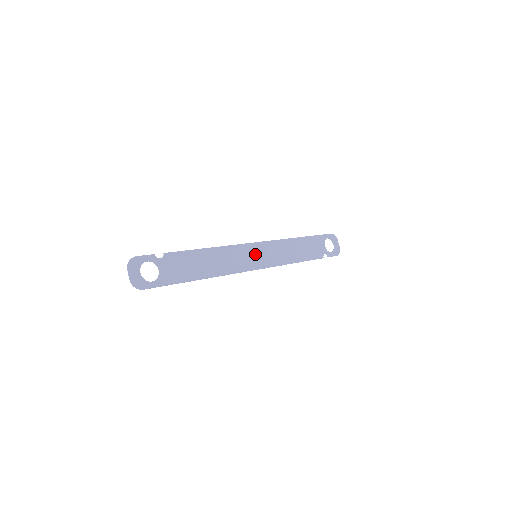
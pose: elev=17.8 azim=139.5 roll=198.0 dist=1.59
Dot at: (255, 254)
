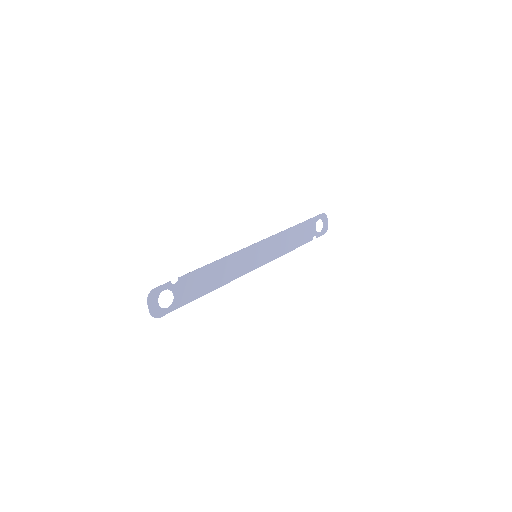
Dot at: (255, 254)
